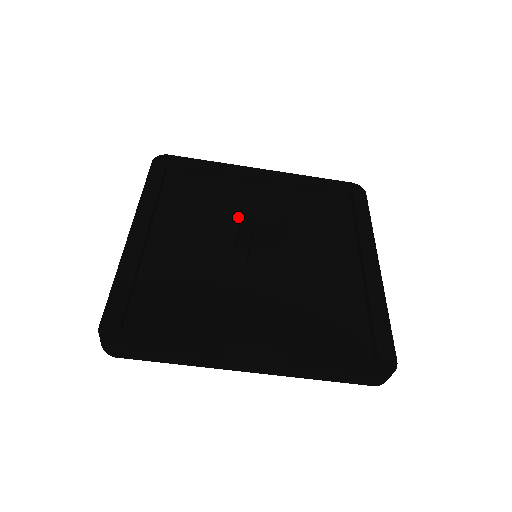
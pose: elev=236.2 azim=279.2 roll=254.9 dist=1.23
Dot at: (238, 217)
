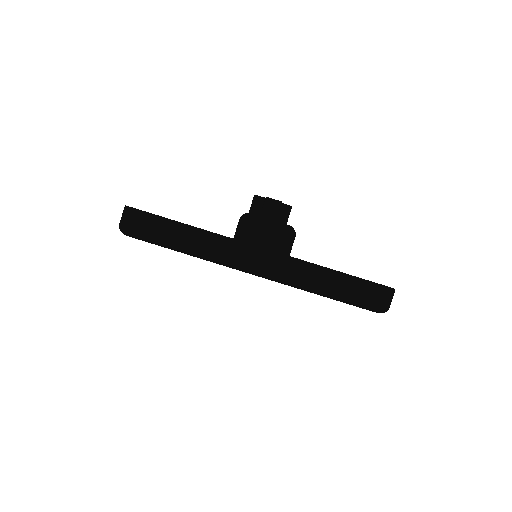
Dot at: occluded
